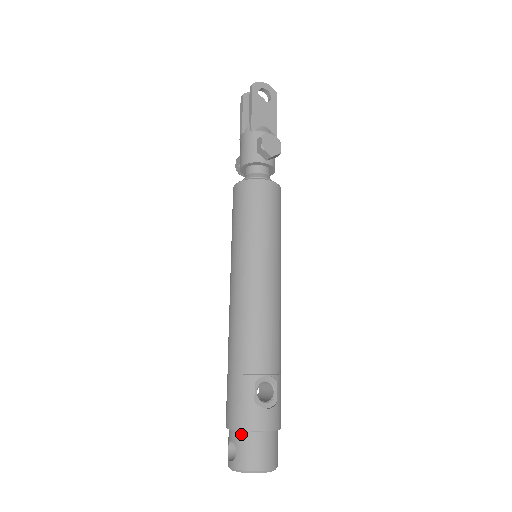
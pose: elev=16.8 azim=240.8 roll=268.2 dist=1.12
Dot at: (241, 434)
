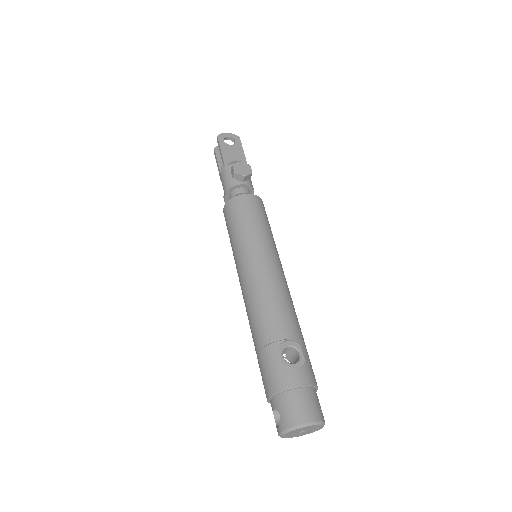
Dot at: (279, 397)
